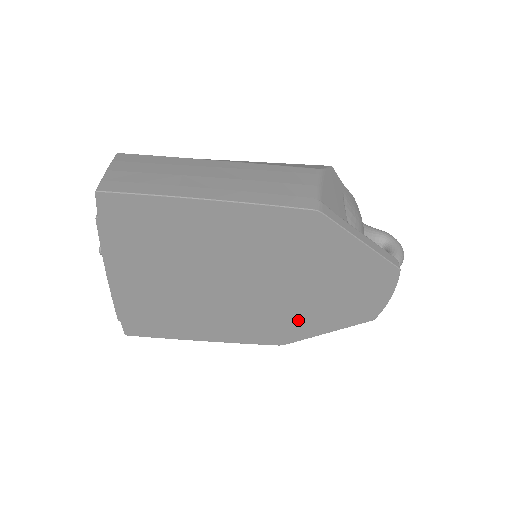
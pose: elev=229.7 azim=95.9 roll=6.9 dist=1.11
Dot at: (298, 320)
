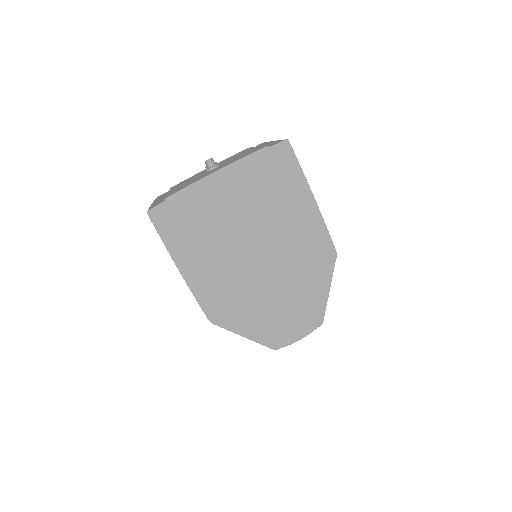
Dot at: (246, 310)
